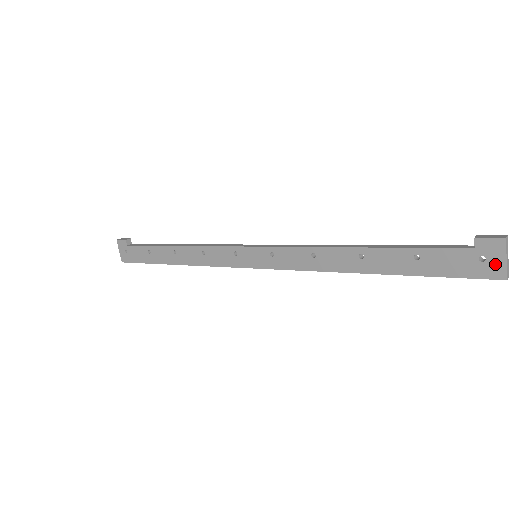
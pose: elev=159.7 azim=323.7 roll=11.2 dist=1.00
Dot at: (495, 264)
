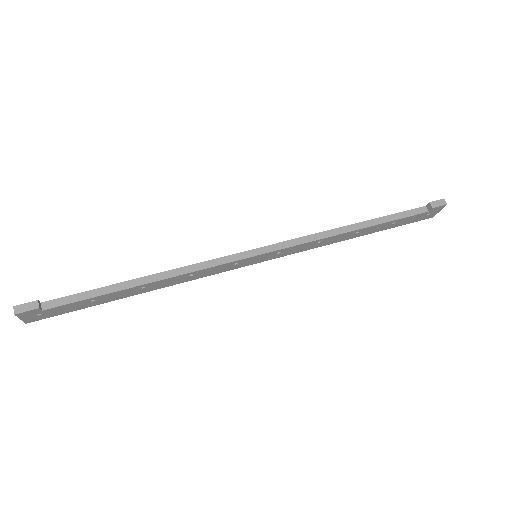
Dot at: (433, 214)
